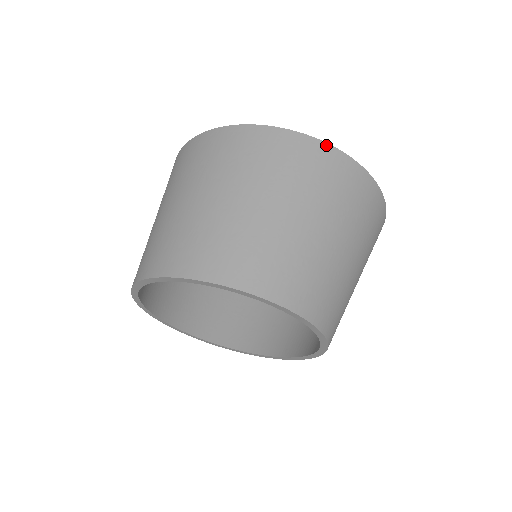
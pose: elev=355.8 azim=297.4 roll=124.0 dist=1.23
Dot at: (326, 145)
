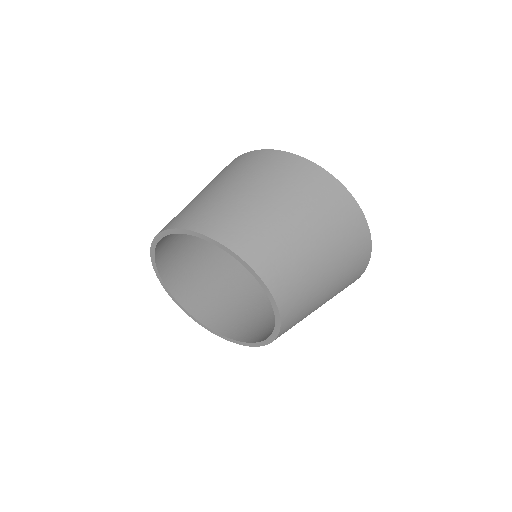
Dot at: (255, 151)
